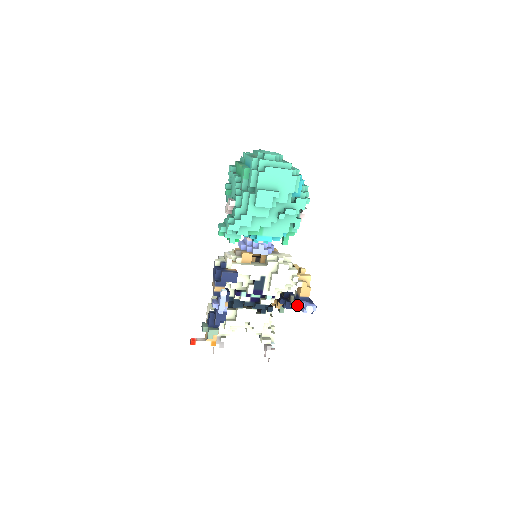
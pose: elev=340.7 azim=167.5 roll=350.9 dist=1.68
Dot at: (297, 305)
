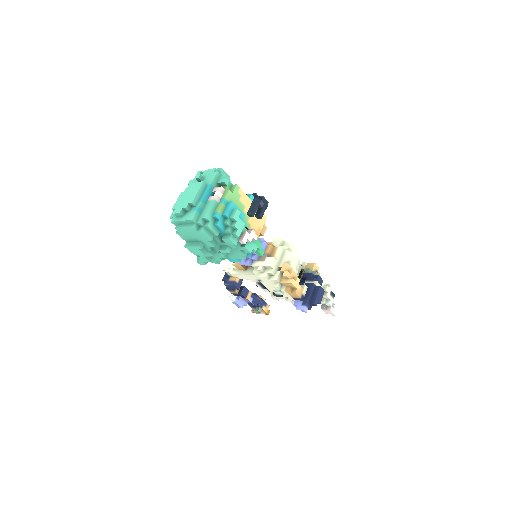
Dot at: occluded
